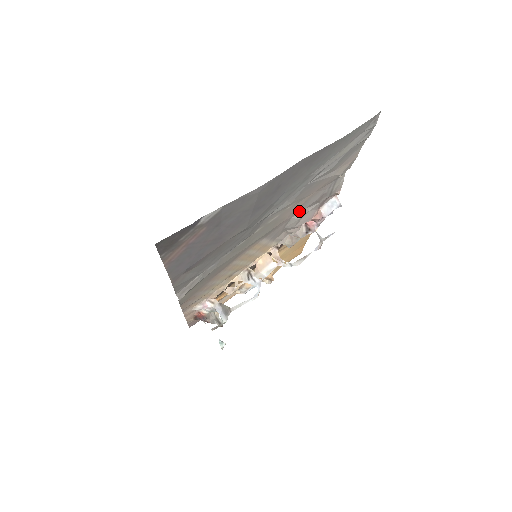
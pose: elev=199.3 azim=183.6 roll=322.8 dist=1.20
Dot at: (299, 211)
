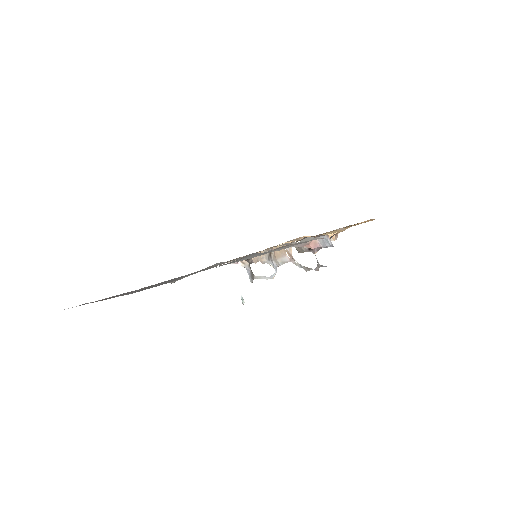
Dot at: (269, 250)
